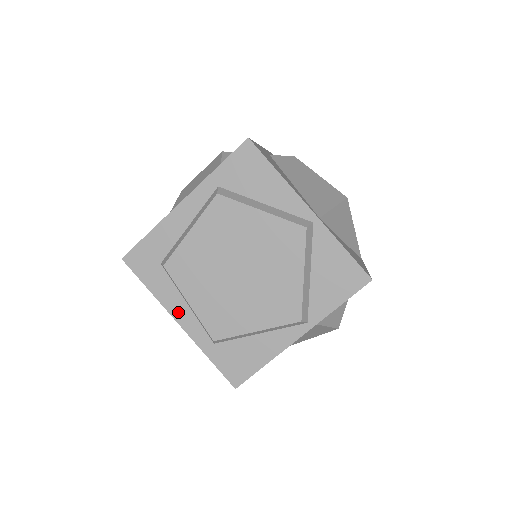
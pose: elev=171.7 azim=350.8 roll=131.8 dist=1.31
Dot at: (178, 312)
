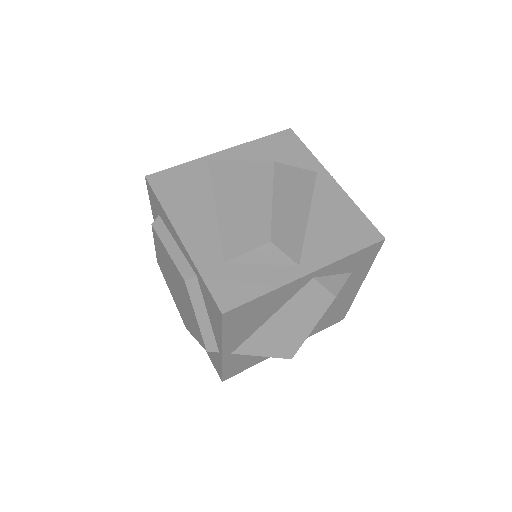
Dot at: occluded
